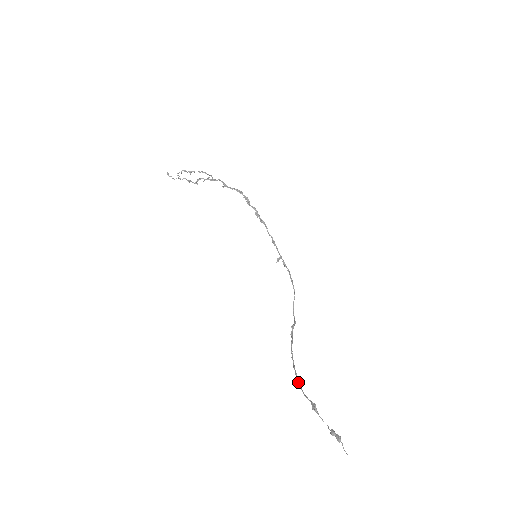
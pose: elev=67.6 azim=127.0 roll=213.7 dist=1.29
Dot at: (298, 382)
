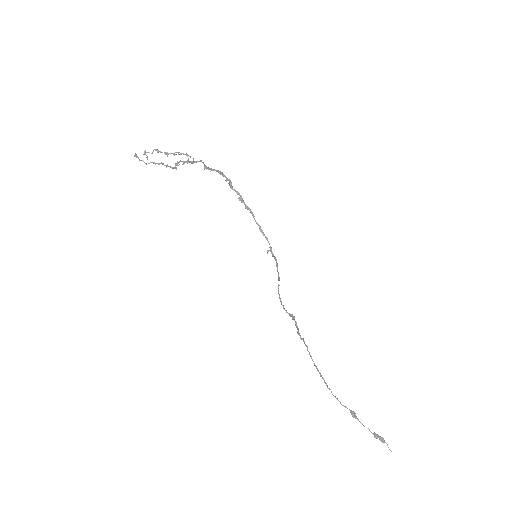
Dot at: occluded
